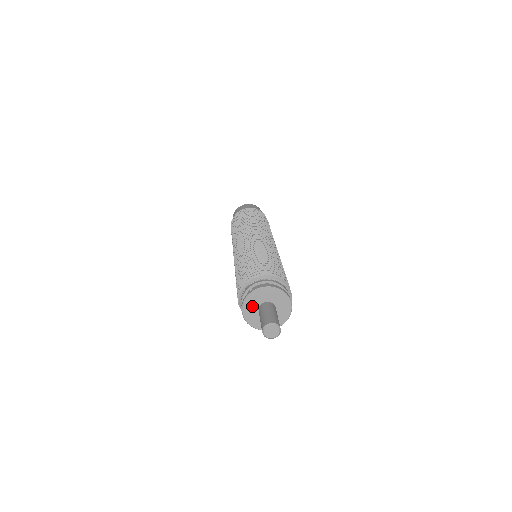
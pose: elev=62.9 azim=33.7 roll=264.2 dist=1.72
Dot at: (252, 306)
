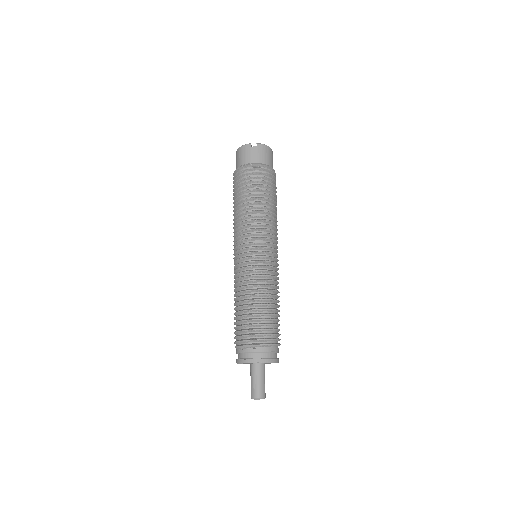
Dot at: occluded
